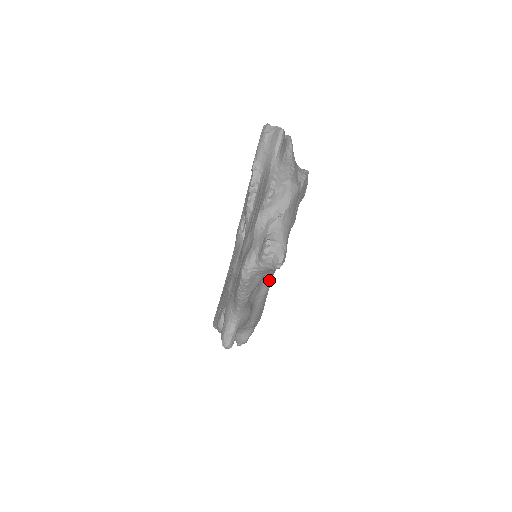
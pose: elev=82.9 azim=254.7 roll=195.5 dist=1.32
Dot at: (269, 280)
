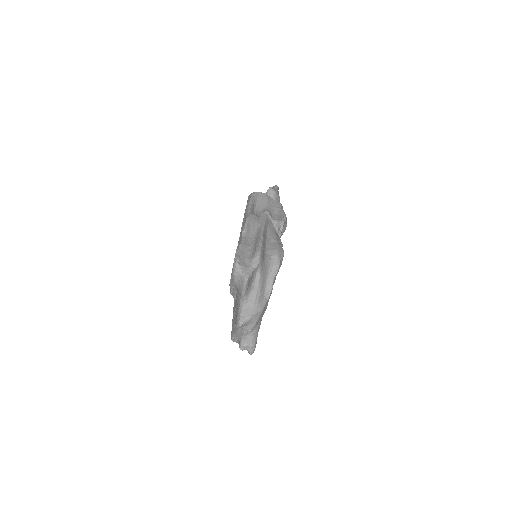
Dot at: occluded
